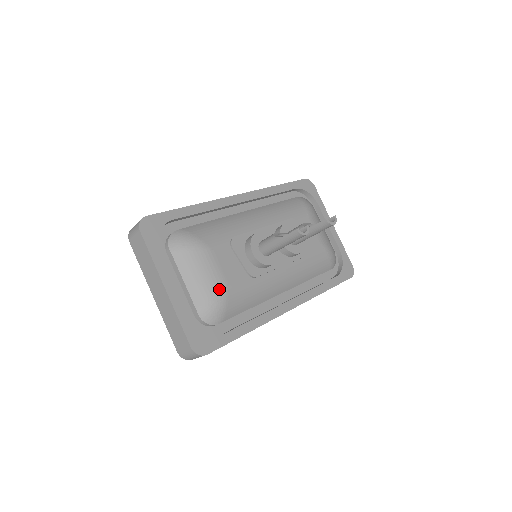
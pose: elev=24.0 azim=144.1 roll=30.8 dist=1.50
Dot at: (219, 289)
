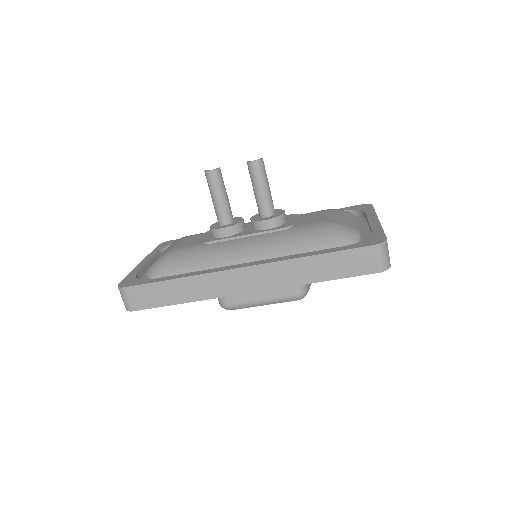
Dot at: (168, 251)
